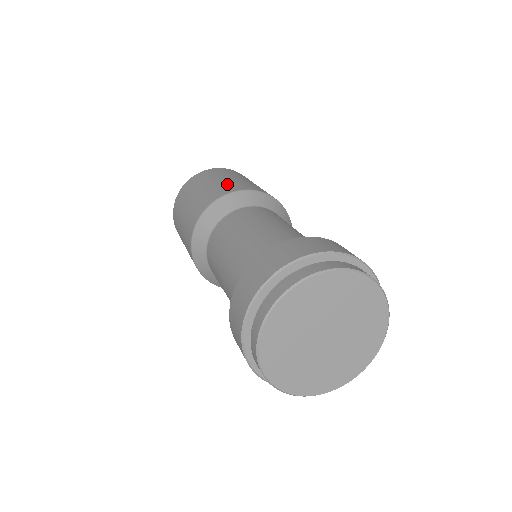
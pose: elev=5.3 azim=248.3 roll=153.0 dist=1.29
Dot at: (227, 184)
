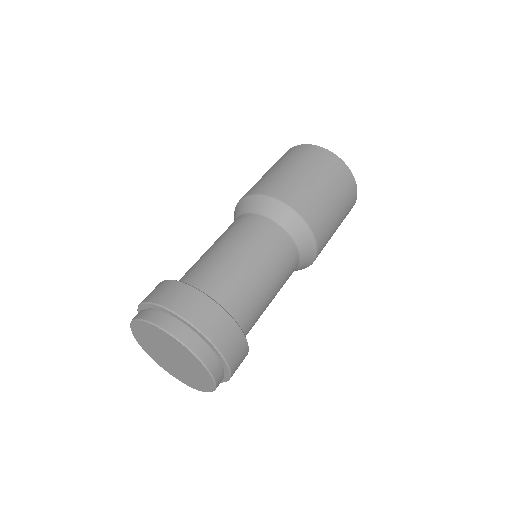
Dot at: (265, 180)
